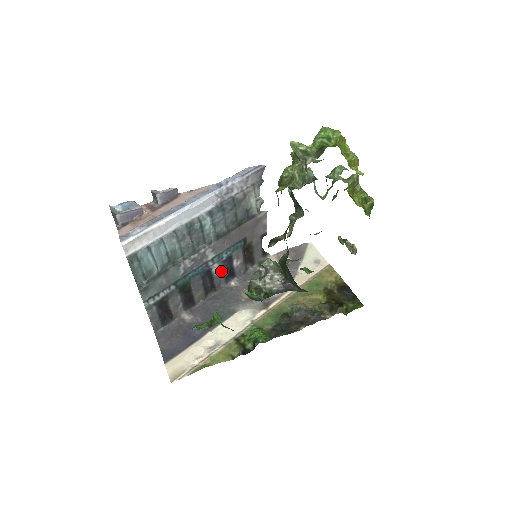
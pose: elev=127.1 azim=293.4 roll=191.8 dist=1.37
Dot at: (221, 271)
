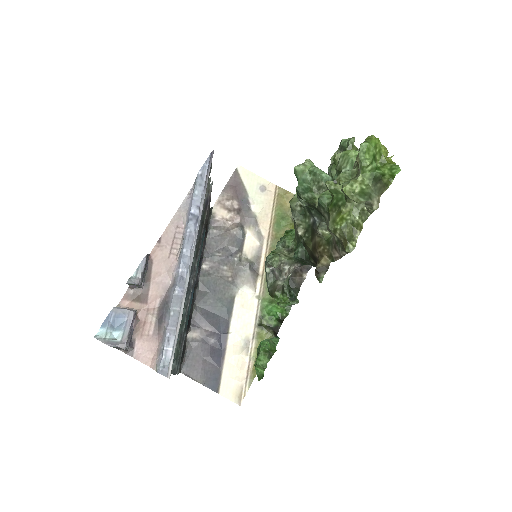
Dot at: (198, 271)
